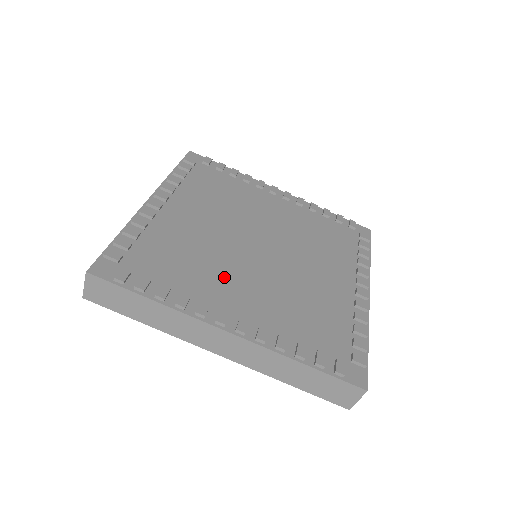
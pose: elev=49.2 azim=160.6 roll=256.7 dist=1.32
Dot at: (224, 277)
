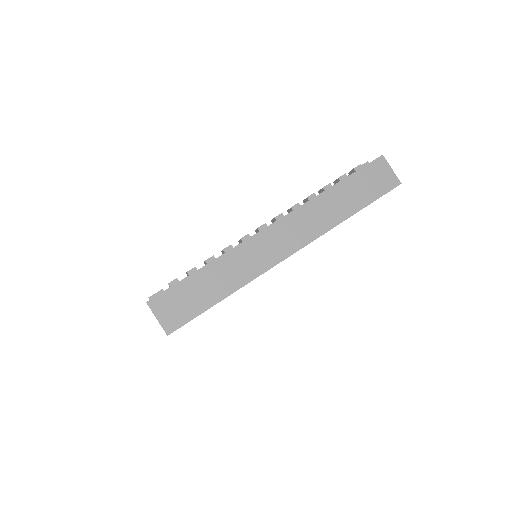
Dot at: occluded
